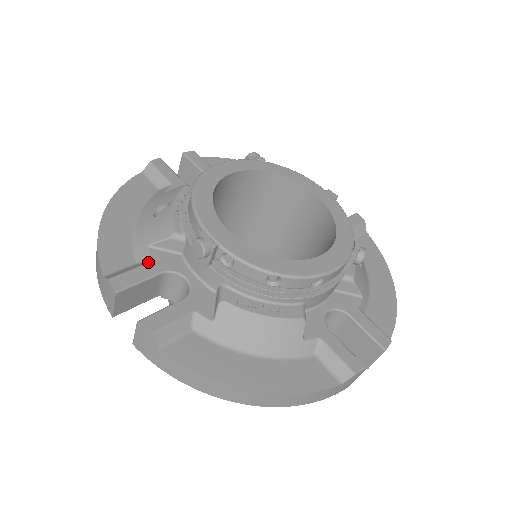
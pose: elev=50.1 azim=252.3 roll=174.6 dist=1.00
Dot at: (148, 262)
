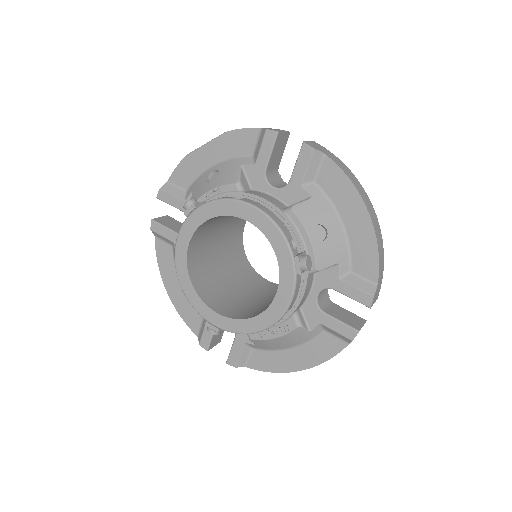
Dot at: occluded
